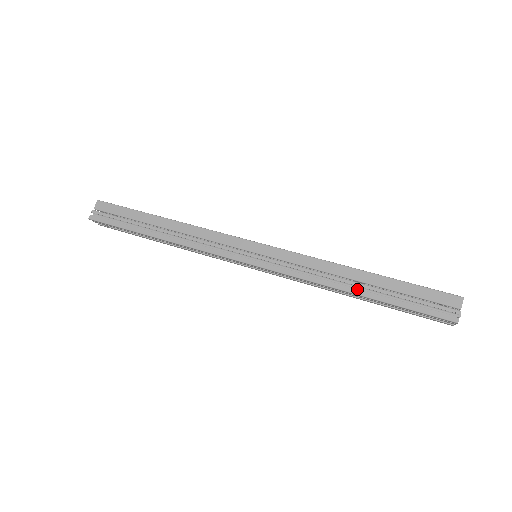
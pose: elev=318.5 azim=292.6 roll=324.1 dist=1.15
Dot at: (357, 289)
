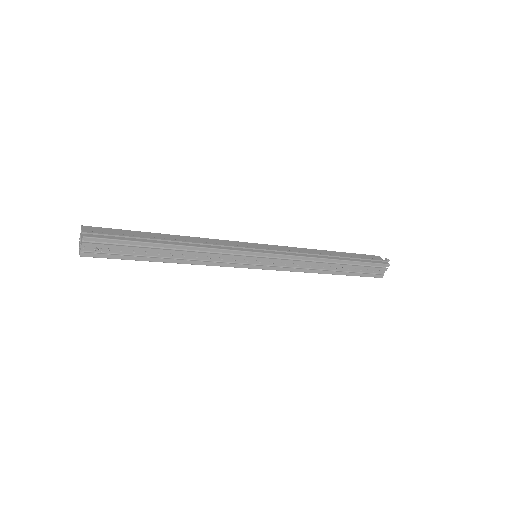
Dot at: (335, 257)
